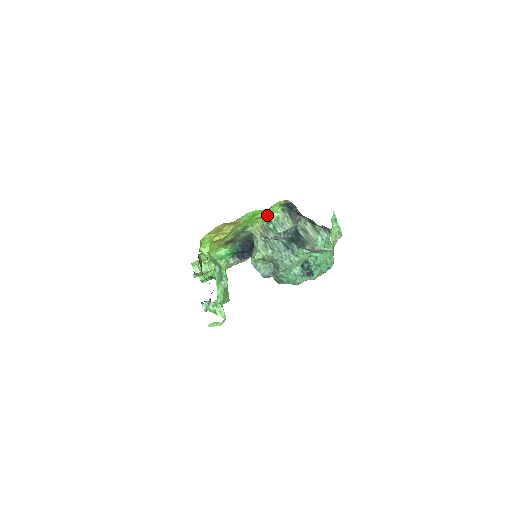
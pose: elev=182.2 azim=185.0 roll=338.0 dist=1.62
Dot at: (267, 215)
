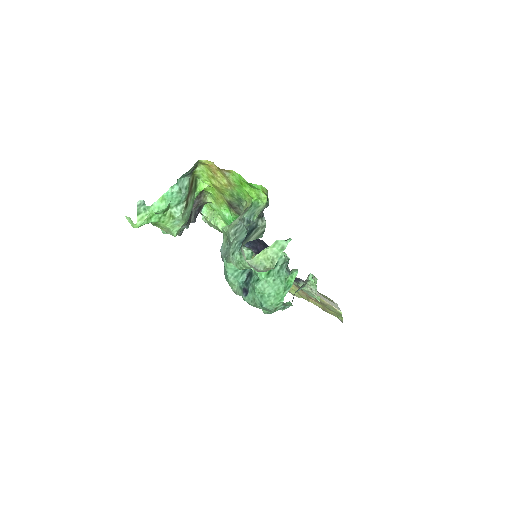
Dot at: (256, 198)
